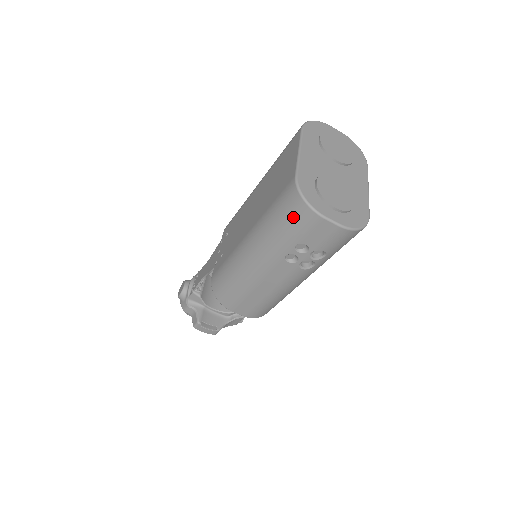
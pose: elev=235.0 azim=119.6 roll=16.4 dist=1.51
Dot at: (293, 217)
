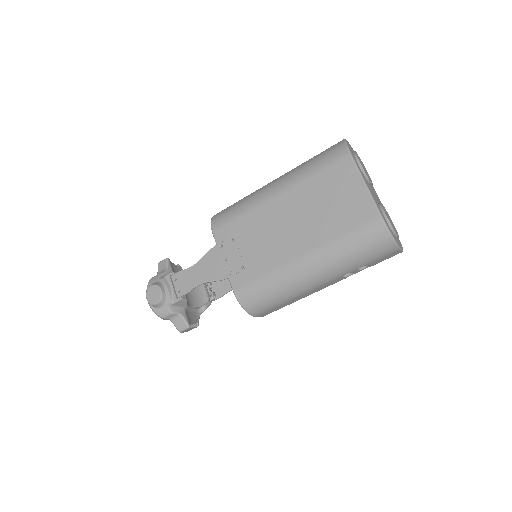
Dot at: (375, 249)
